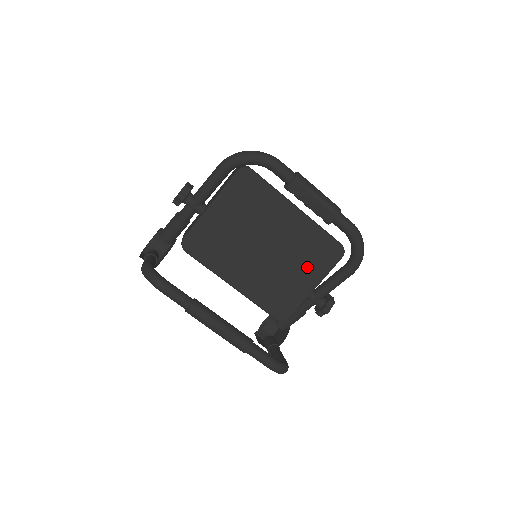
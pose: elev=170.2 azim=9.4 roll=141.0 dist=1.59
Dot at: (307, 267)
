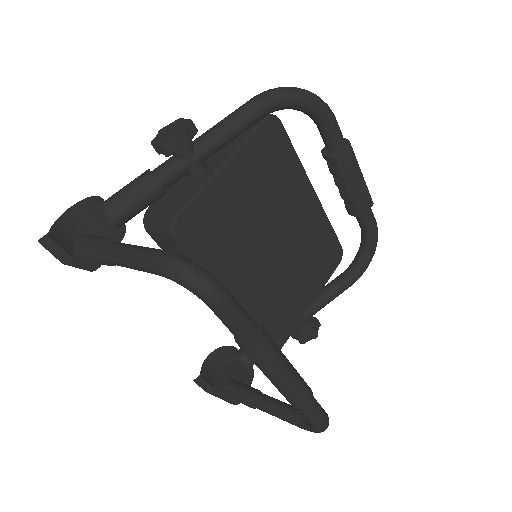
Dot at: (310, 275)
